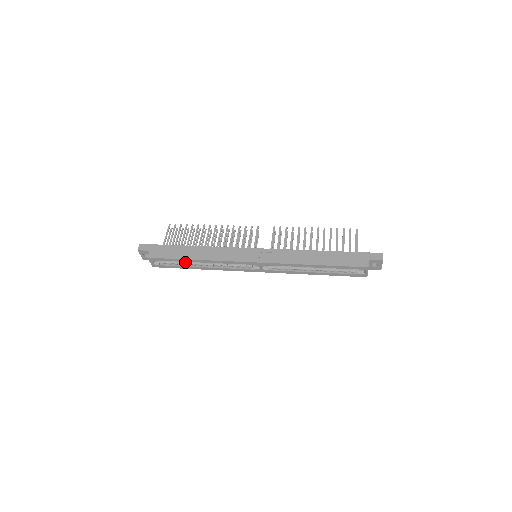
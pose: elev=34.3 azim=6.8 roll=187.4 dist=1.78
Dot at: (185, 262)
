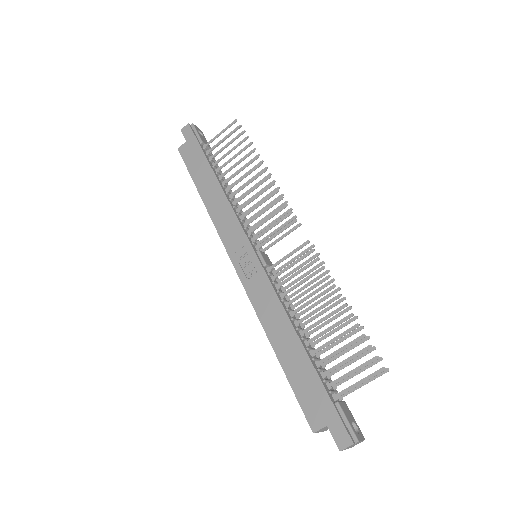
Dot at: occluded
